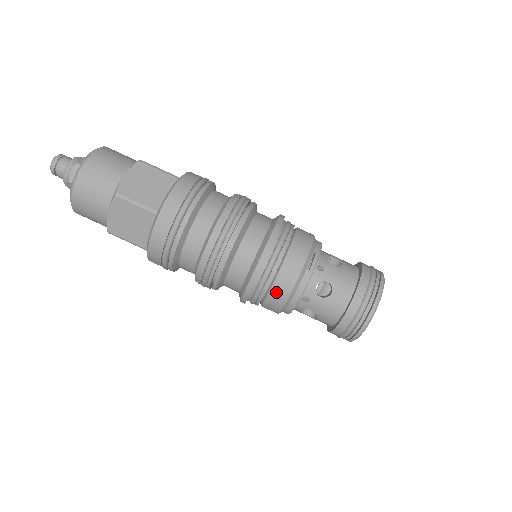
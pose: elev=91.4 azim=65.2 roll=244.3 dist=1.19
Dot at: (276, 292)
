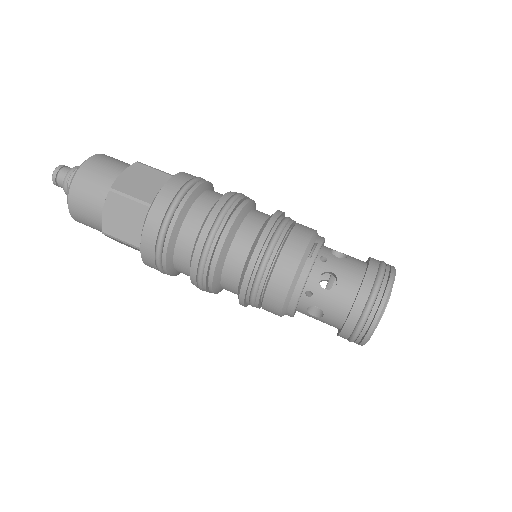
Dot at: (275, 284)
